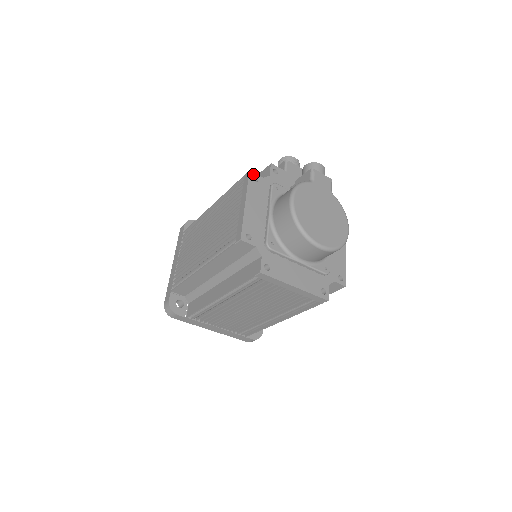
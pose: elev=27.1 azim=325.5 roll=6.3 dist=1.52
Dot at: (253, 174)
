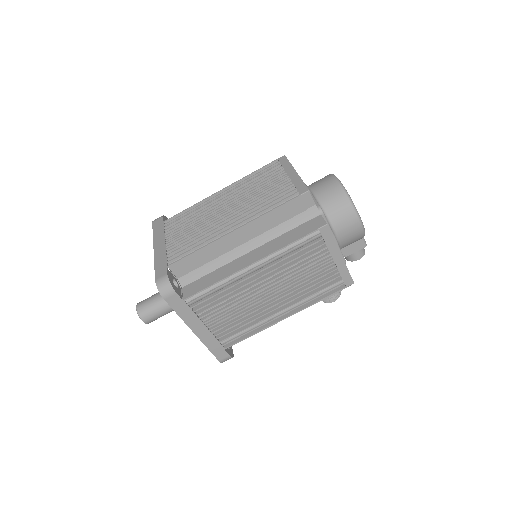
Dot at: occluded
